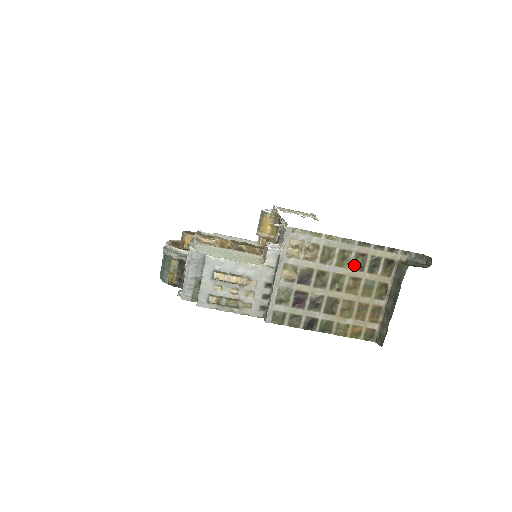
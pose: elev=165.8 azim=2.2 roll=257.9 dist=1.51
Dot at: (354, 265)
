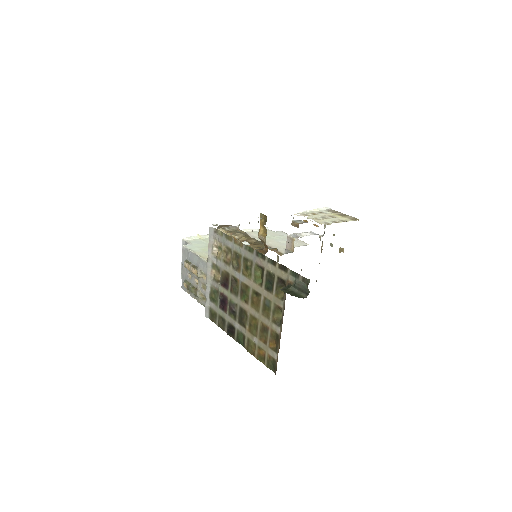
Dot at: (255, 277)
